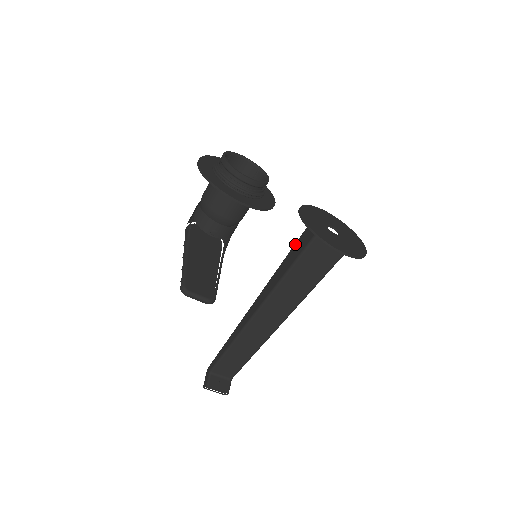
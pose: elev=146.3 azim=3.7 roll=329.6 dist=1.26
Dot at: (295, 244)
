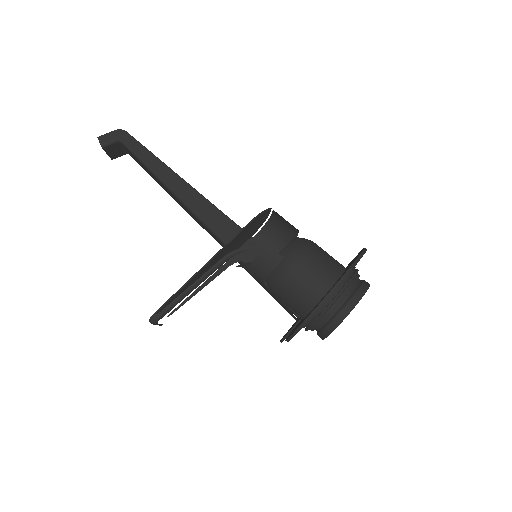
Dot at: occluded
